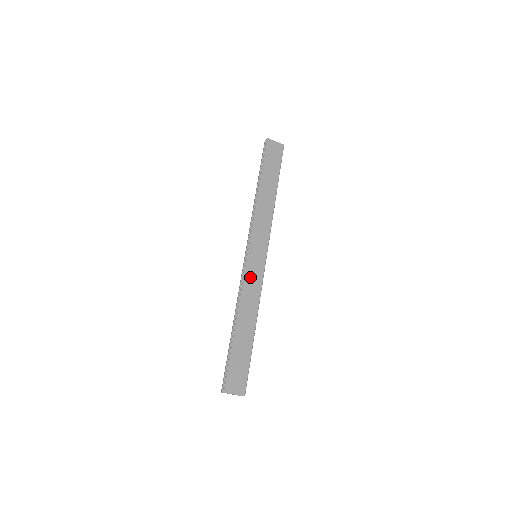
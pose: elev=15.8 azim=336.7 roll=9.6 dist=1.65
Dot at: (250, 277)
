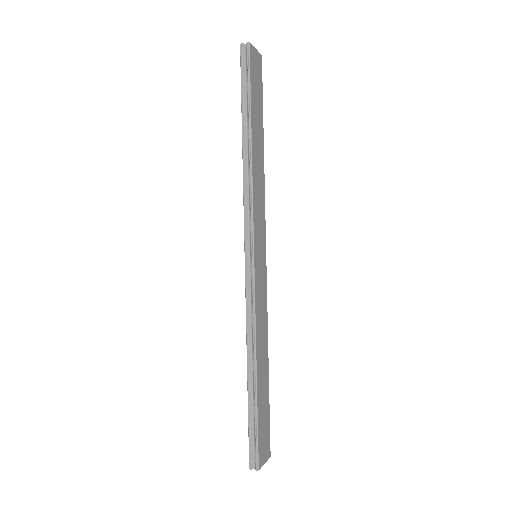
Dot at: (259, 293)
